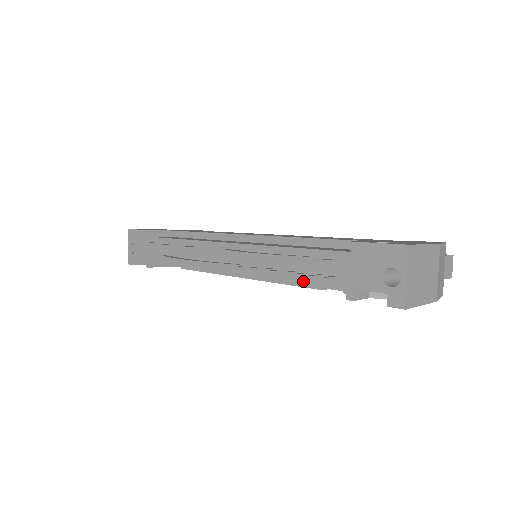
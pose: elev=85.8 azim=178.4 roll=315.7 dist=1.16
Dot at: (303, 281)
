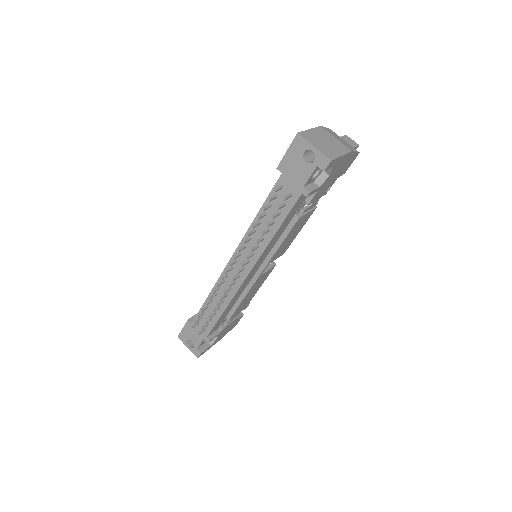
Dot at: (281, 220)
